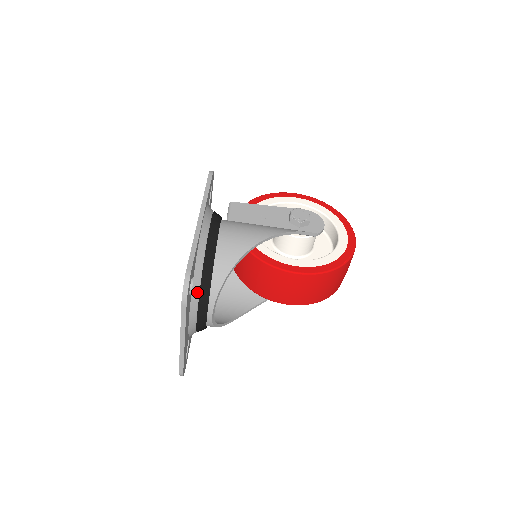
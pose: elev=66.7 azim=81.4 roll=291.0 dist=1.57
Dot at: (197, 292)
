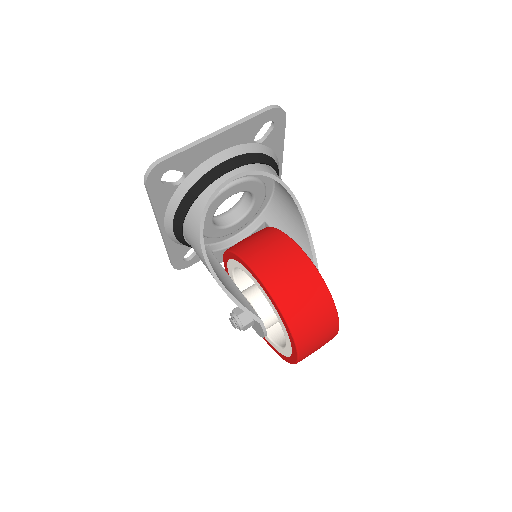
Dot at: (252, 150)
